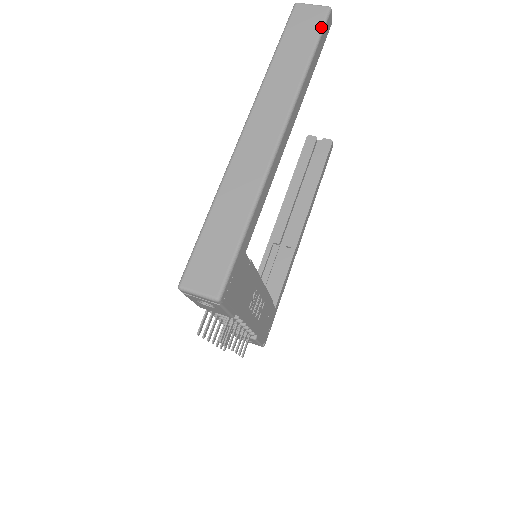
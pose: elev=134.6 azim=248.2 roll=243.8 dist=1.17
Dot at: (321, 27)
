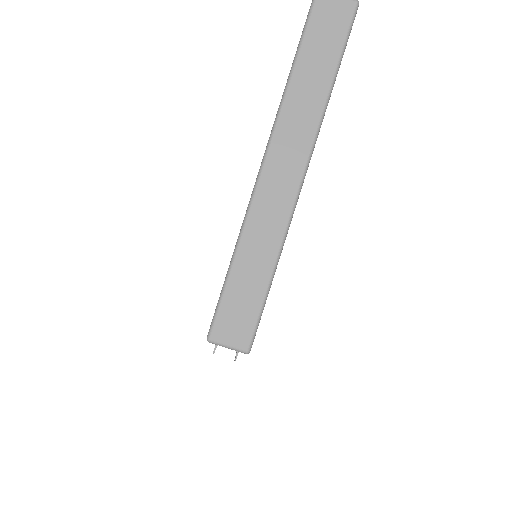
Dot at: (347, 31)
